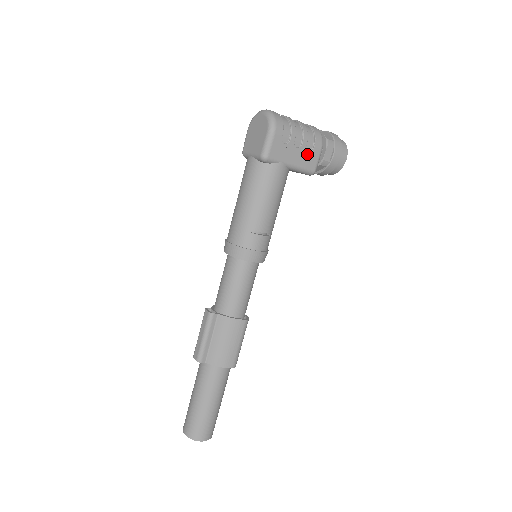
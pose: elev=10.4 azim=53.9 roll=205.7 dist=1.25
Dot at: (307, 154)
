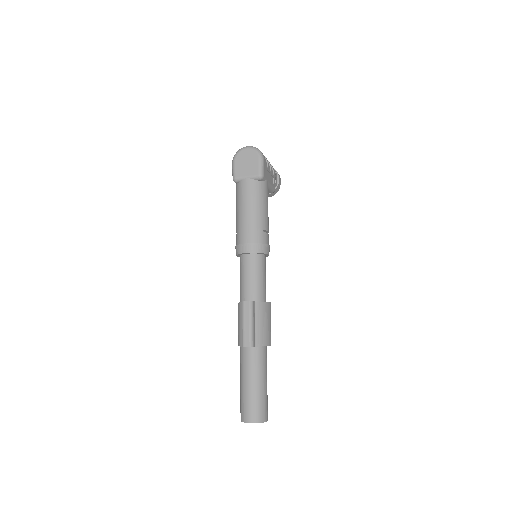
Dot at: (272, 177)
